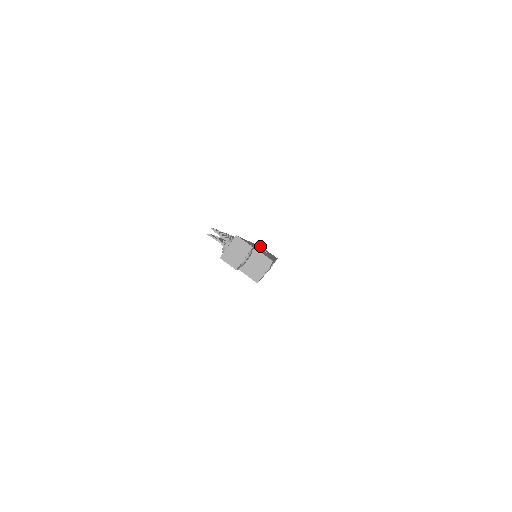
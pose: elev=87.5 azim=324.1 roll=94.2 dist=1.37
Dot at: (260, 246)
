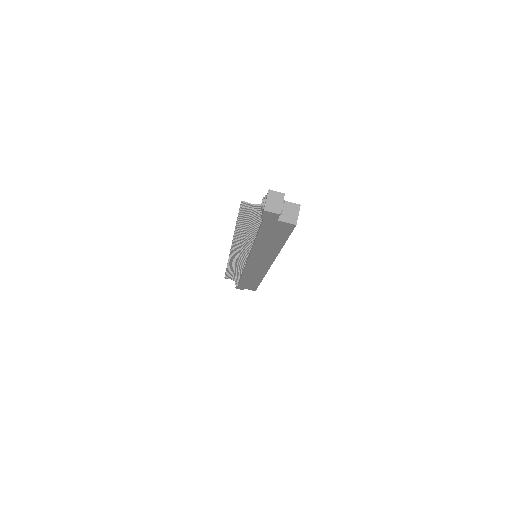
Dot at: occluded
